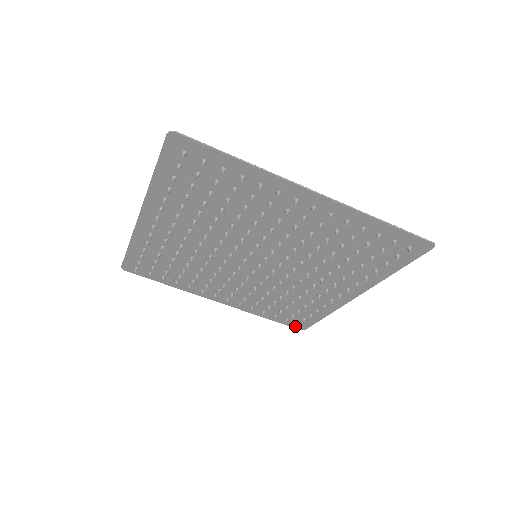
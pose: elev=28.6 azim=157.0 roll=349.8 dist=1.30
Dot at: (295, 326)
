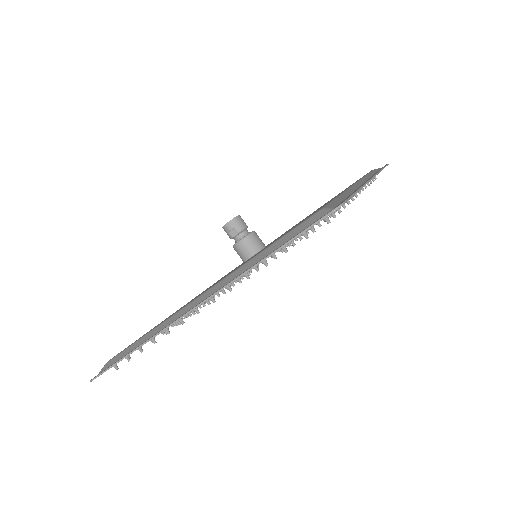
Dot at: occluded
